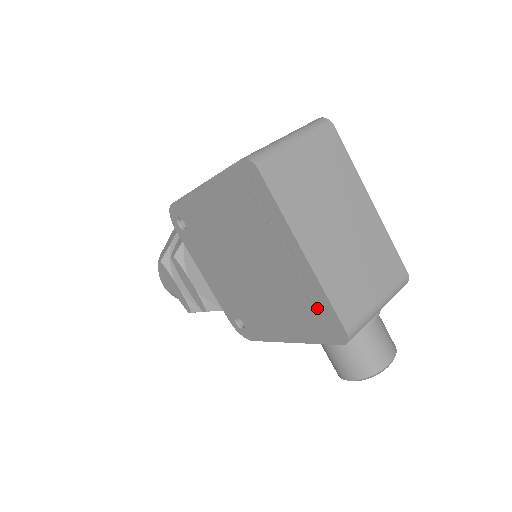
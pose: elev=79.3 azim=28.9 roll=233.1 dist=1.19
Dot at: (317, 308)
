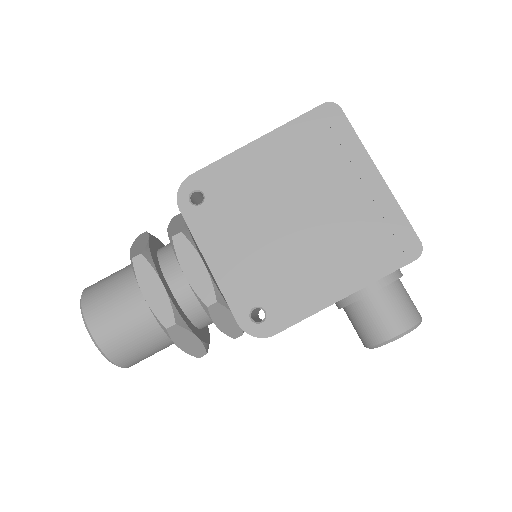
Dot at: (389, 228)
